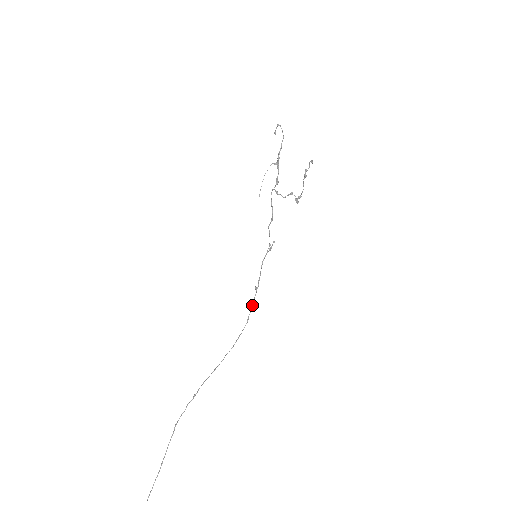
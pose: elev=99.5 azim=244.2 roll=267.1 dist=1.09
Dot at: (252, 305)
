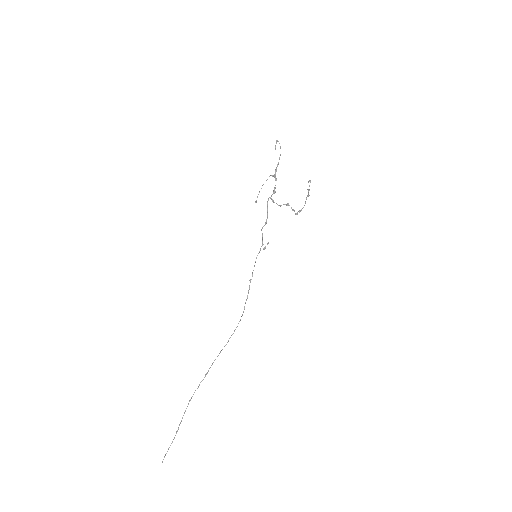
Dot at: (247, 295)
